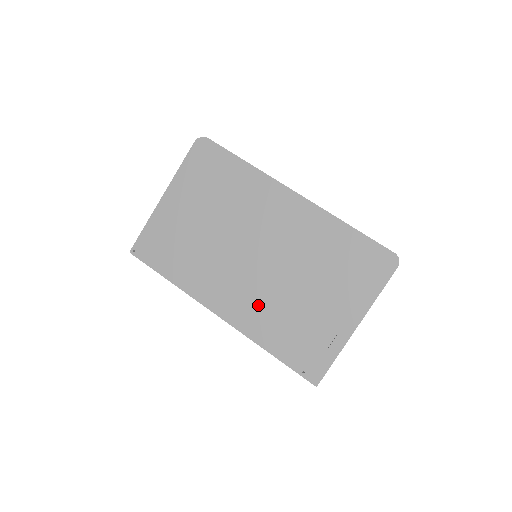
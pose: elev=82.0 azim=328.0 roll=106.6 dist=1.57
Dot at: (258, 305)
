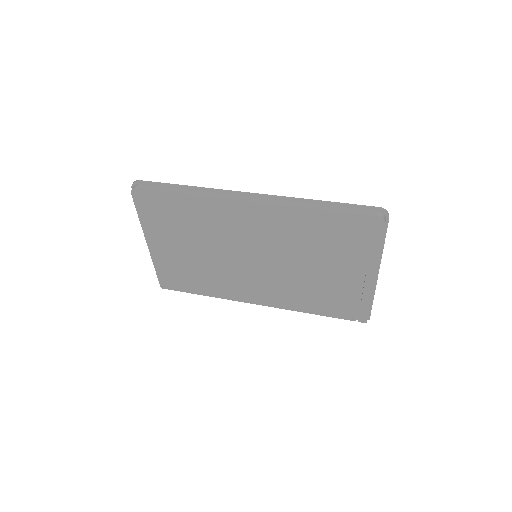
Dot at: (284, 290)
